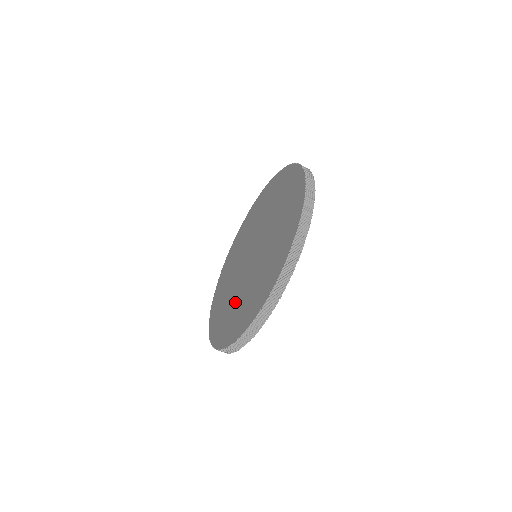
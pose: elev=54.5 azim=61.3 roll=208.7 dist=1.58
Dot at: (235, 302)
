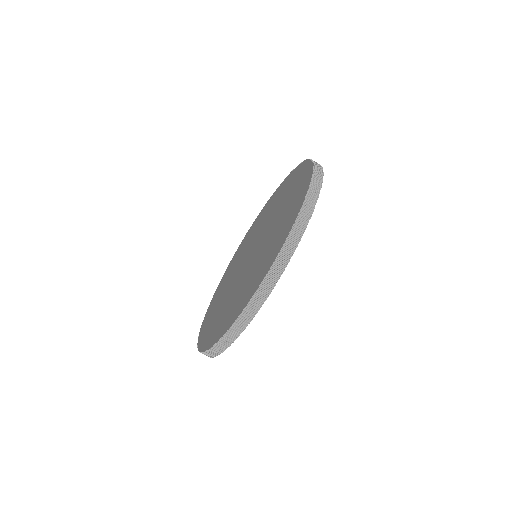
Dot at: (244, 284)
